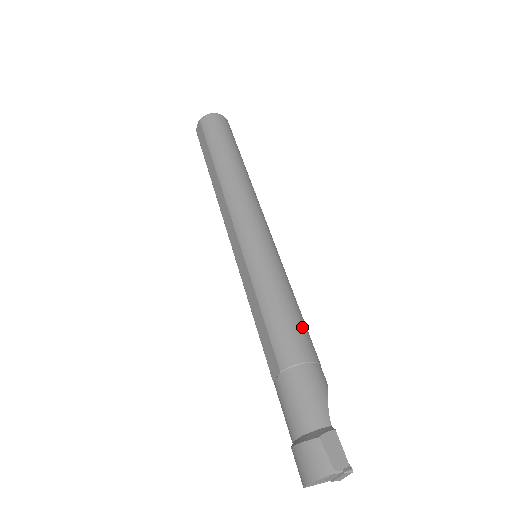
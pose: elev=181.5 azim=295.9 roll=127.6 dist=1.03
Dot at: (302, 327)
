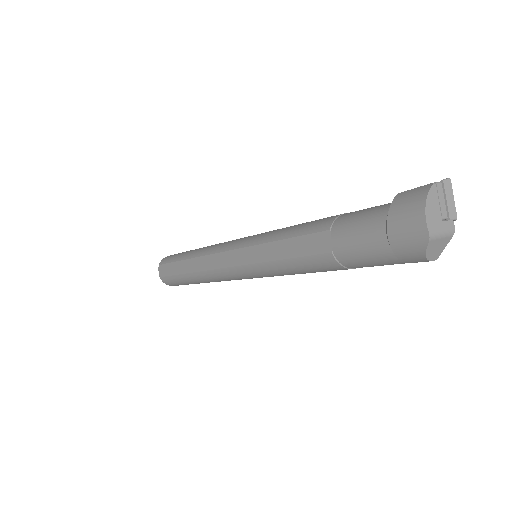
Dot at: occluded
